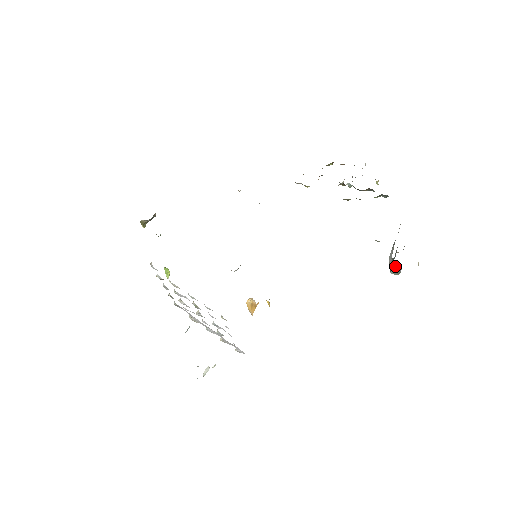
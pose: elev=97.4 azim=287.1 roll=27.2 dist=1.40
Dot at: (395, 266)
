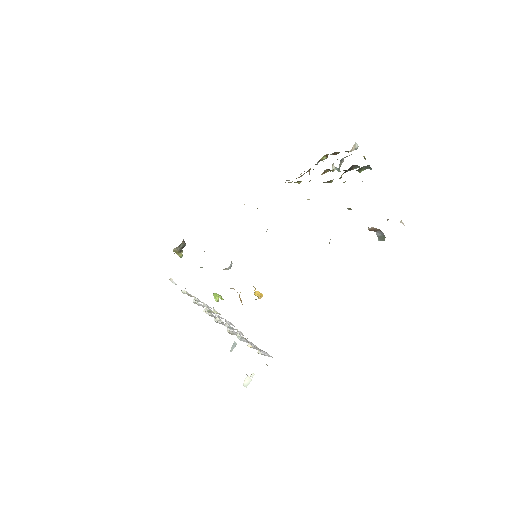
Dot at: (374, 230)
